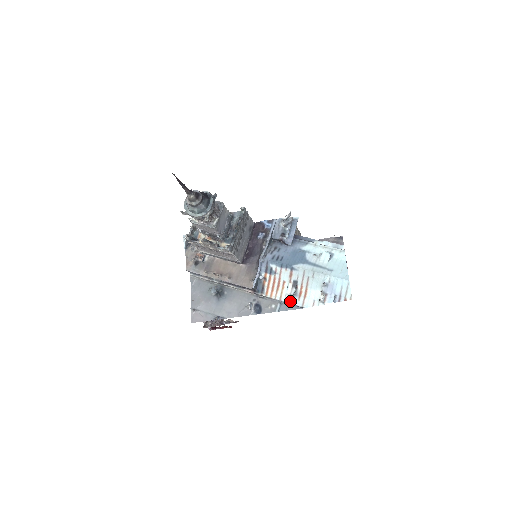
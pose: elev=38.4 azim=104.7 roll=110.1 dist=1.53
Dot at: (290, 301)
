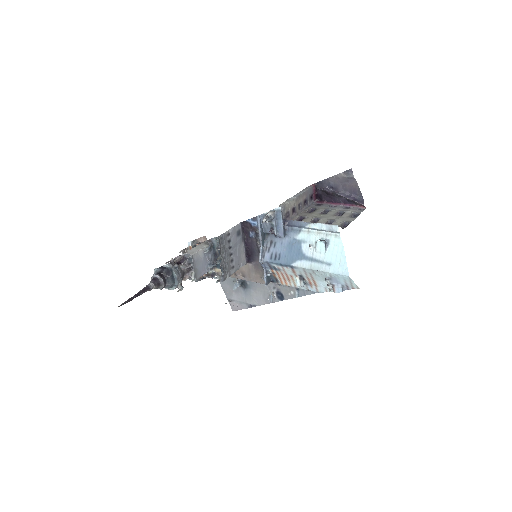
Dot at: (305, 288)
